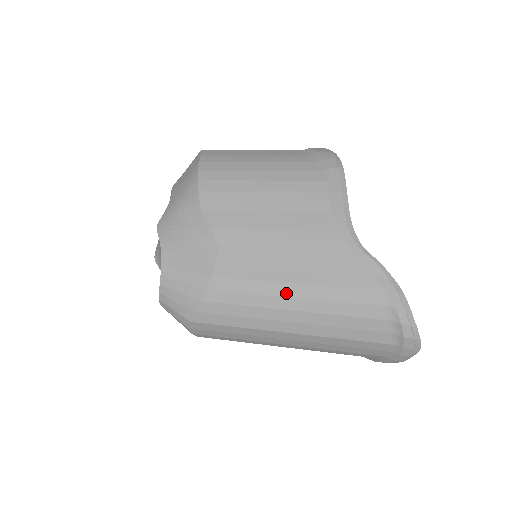
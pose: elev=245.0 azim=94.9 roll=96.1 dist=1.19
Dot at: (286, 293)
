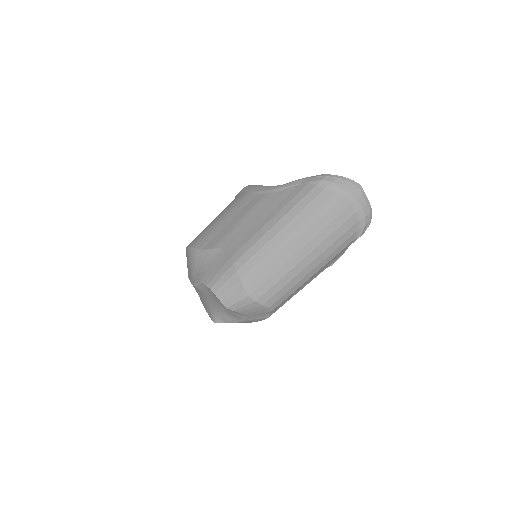
Dot at: (270, 227)
